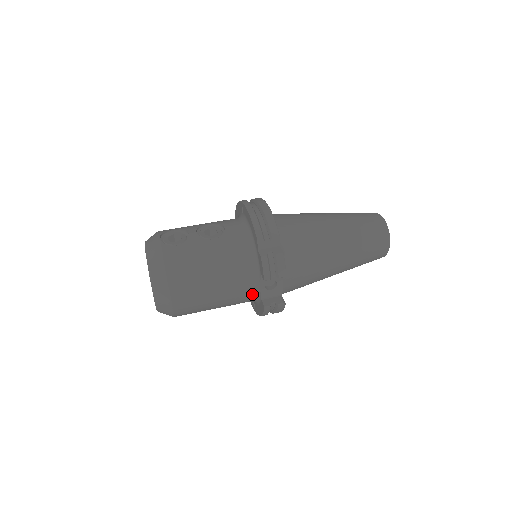
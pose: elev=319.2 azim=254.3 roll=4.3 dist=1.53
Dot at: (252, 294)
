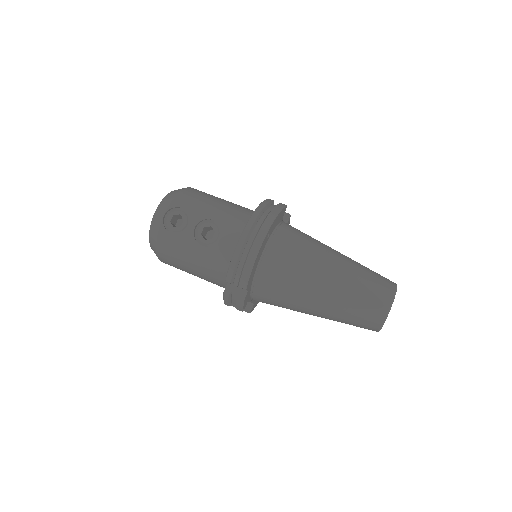
Dot at: occluded
